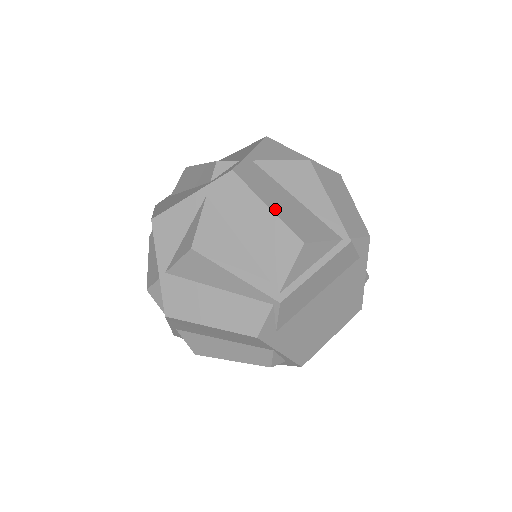
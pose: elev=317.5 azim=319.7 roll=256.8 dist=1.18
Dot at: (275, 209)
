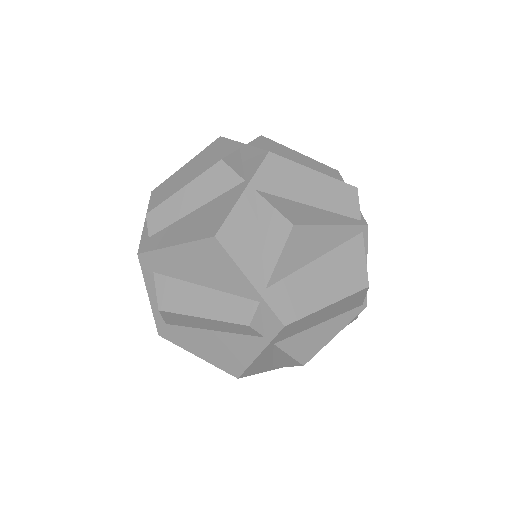
Dot at: (333, 298)
